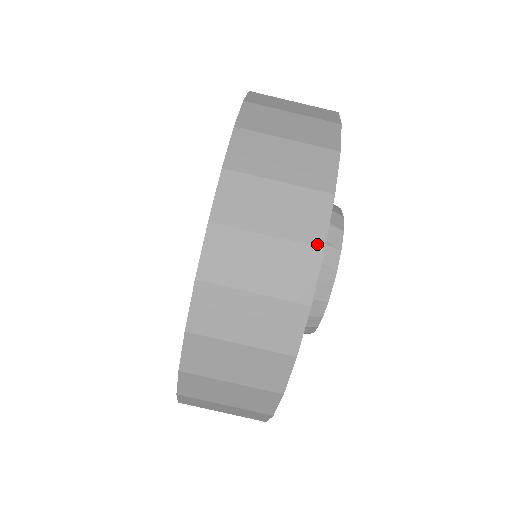
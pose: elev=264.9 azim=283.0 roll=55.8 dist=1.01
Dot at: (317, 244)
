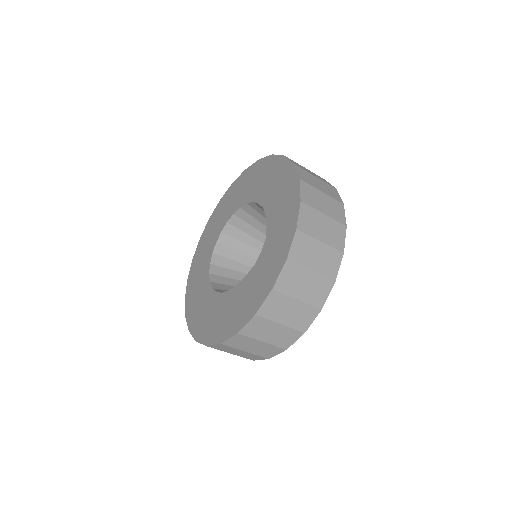
Dot at: (302, 331)
